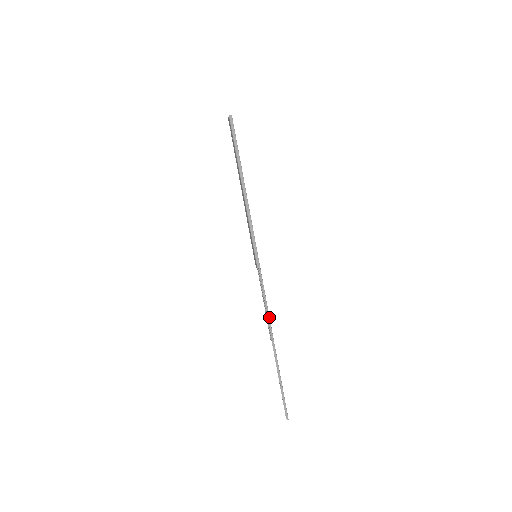
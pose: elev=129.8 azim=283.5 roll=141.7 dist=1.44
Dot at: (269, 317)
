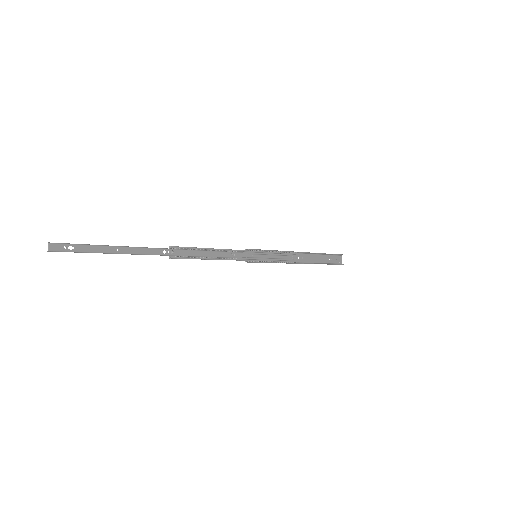
Dot at: (200, 248)
